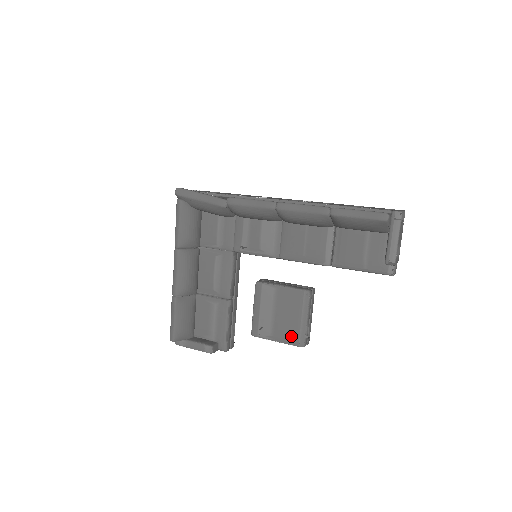
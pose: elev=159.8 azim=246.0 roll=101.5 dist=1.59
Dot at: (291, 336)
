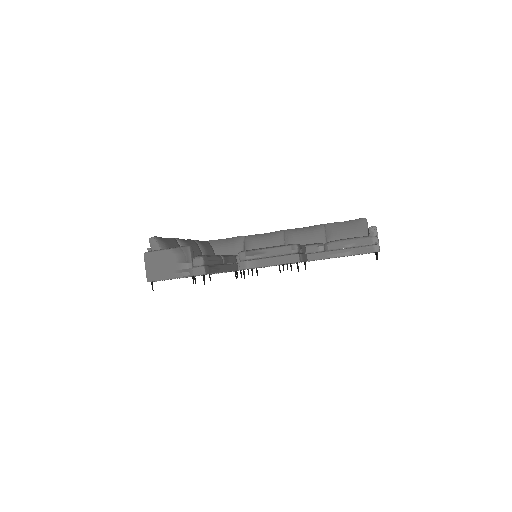
Dot at: occluded
